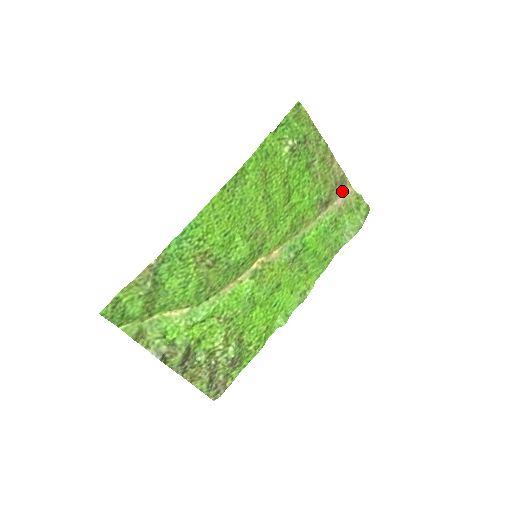
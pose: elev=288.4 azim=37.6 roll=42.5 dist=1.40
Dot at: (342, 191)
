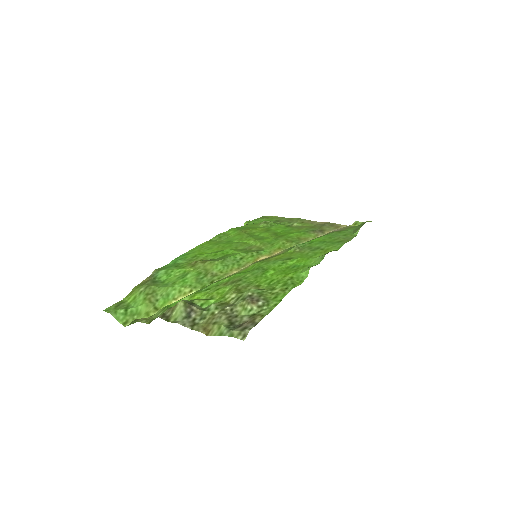
Dot at: (336, 228)
